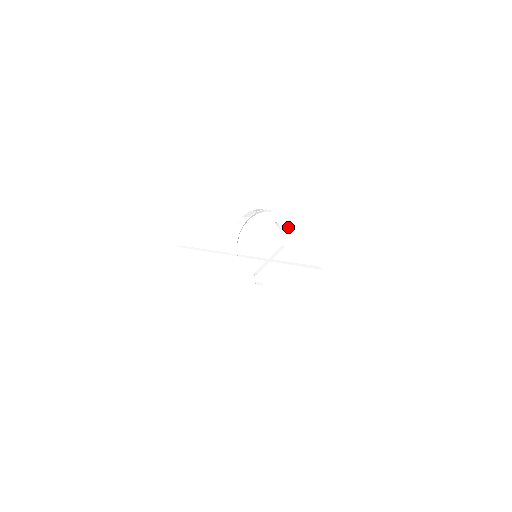
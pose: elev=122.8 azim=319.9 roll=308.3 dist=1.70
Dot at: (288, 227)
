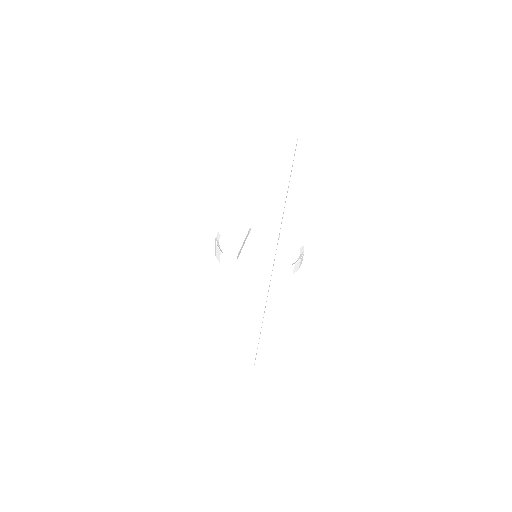
Dot at: (269, 224)
